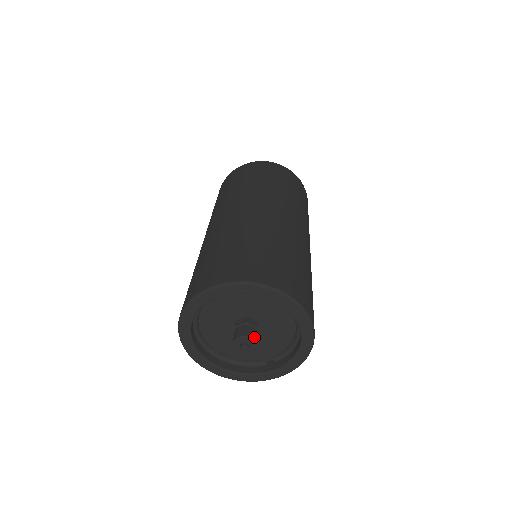
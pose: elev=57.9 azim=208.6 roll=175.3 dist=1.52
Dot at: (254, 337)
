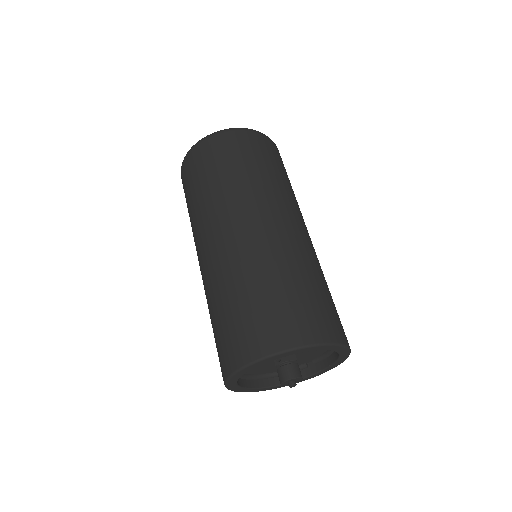
Dot at: (298, 374)
